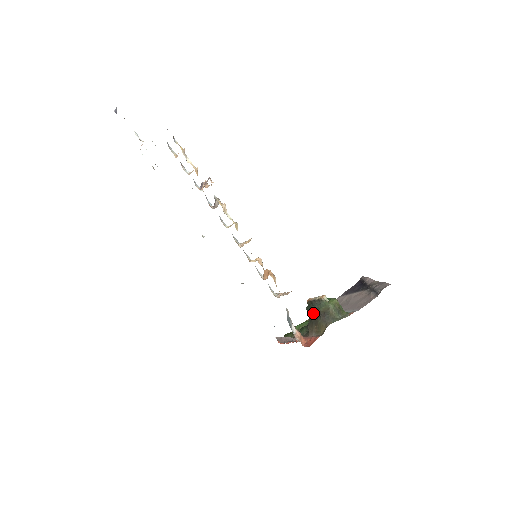
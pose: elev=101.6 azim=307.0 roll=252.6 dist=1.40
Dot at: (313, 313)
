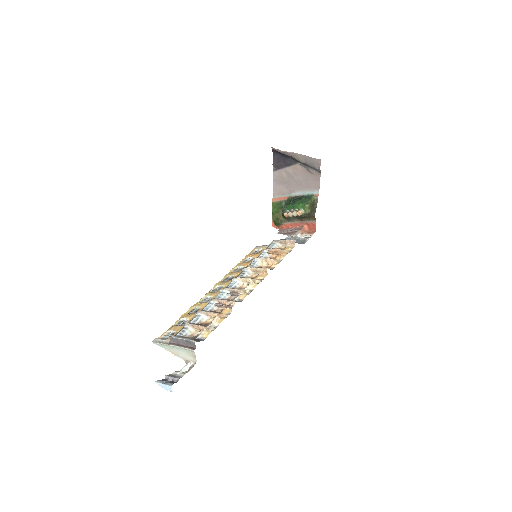
Dot at: occluded
